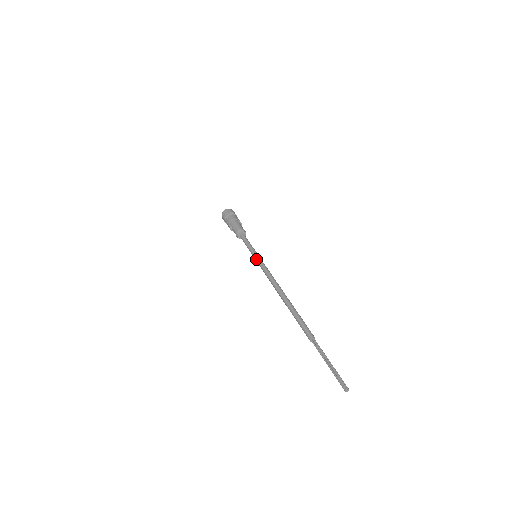
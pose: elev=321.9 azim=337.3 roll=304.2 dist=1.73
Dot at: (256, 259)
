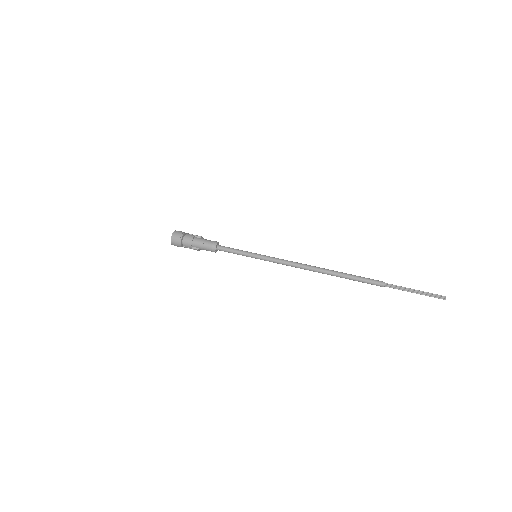
Dot at: occluded
